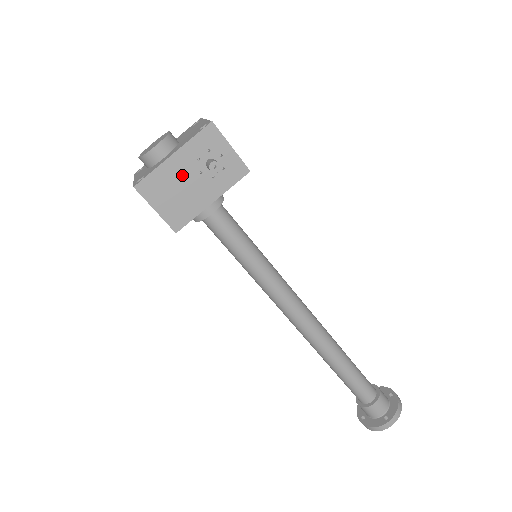
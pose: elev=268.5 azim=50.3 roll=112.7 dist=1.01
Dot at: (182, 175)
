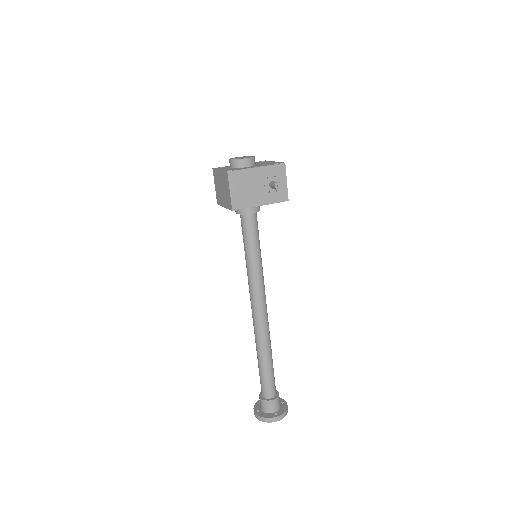
Dot at: (255, 181)
